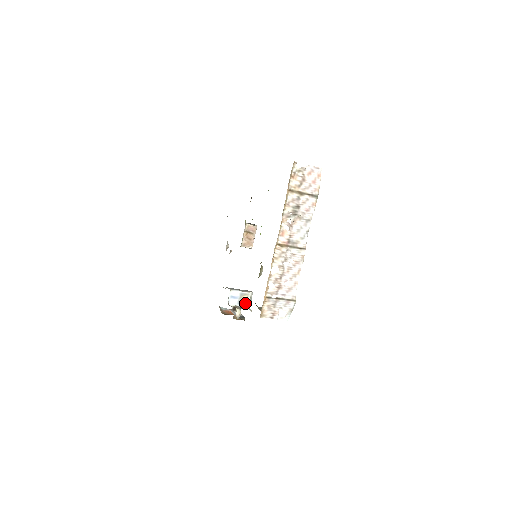
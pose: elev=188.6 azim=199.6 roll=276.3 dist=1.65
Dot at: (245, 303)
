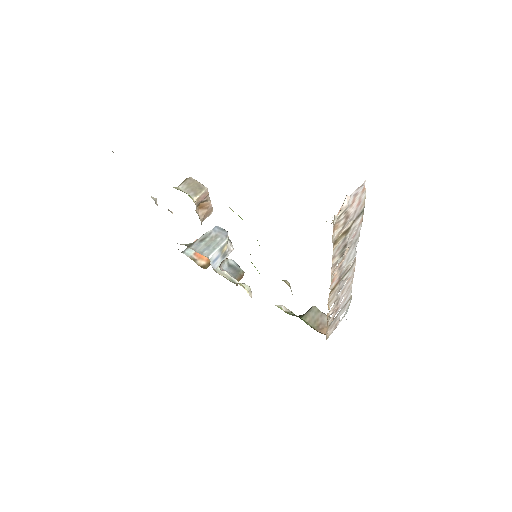
Dot at: (228, 251)
